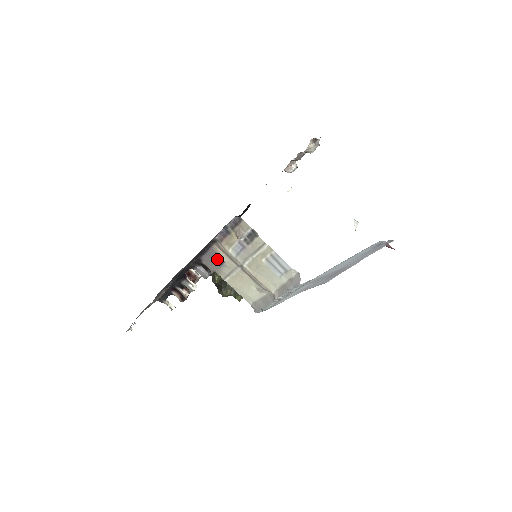
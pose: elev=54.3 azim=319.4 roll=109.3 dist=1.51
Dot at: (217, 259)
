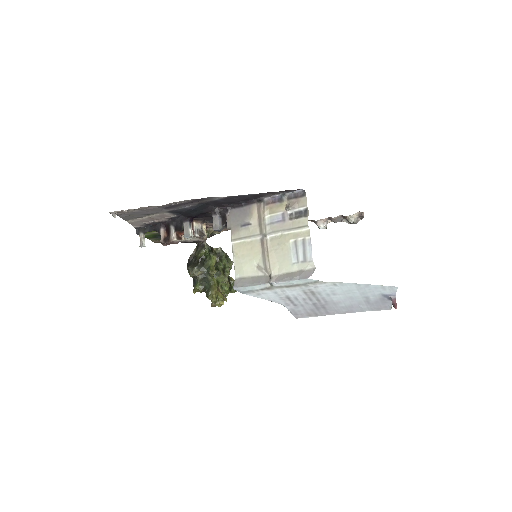
Dot at: (245, 218)
